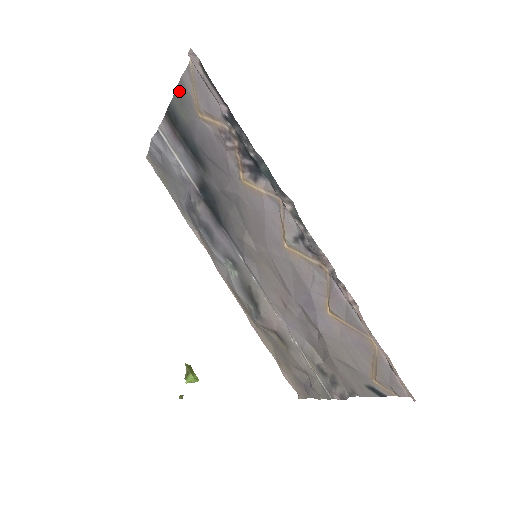
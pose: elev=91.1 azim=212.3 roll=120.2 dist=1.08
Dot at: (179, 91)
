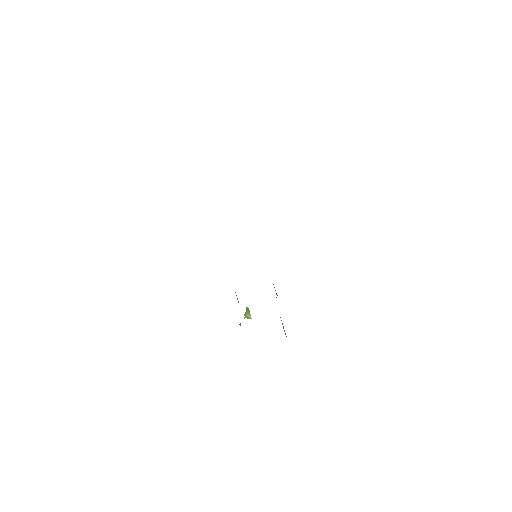
Dot at: occluded
